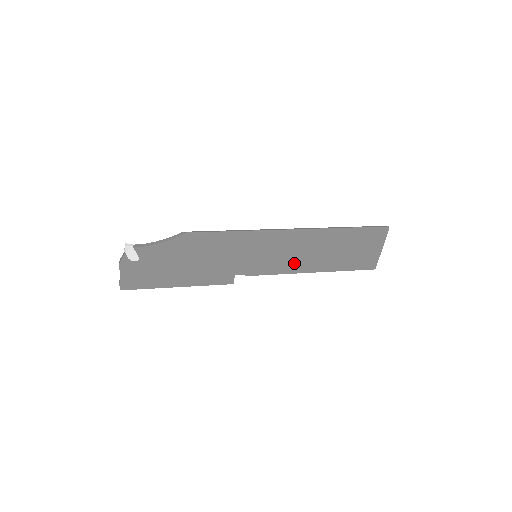
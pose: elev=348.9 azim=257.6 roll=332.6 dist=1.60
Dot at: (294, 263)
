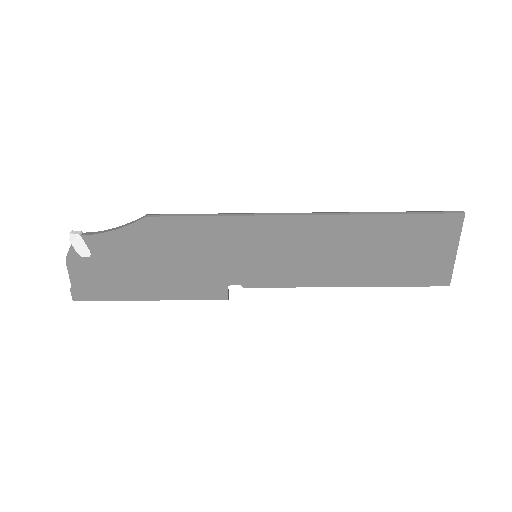
Dot at: (315, 269)
